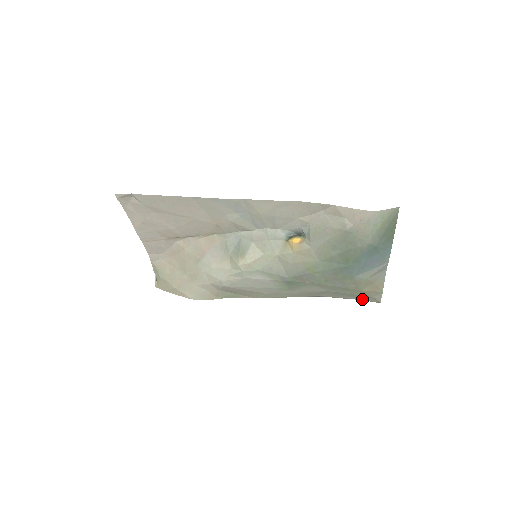
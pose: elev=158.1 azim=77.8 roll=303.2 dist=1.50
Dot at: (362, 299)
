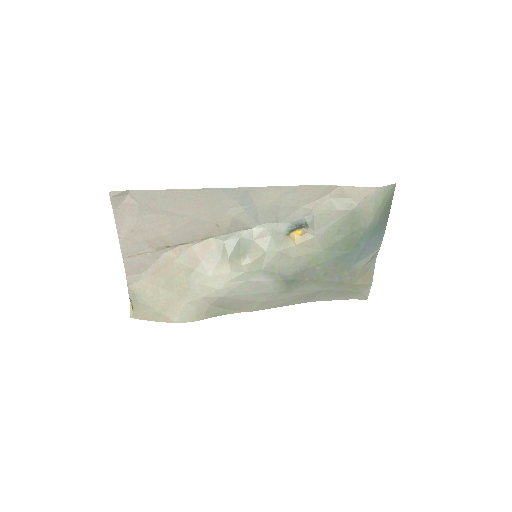
Dot at: (350, 298)
